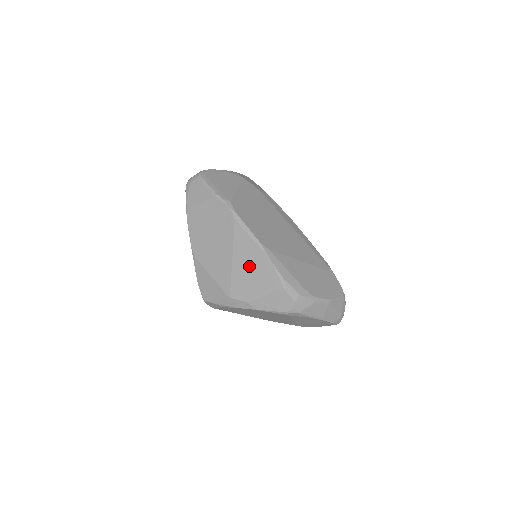
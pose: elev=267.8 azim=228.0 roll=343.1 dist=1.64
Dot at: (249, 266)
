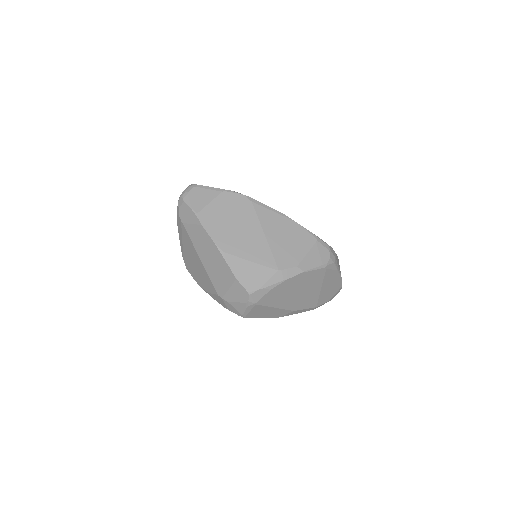
Dot at: (282, 235)
